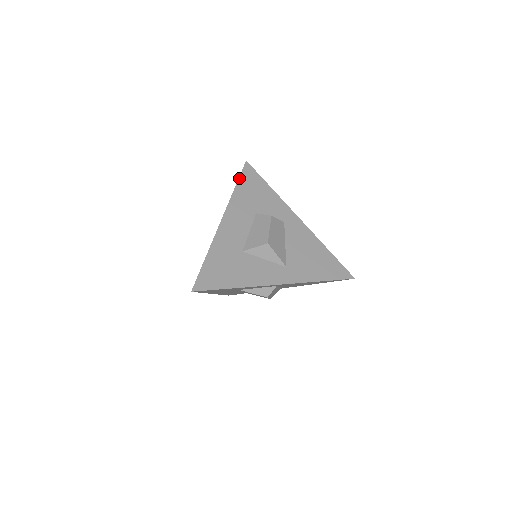
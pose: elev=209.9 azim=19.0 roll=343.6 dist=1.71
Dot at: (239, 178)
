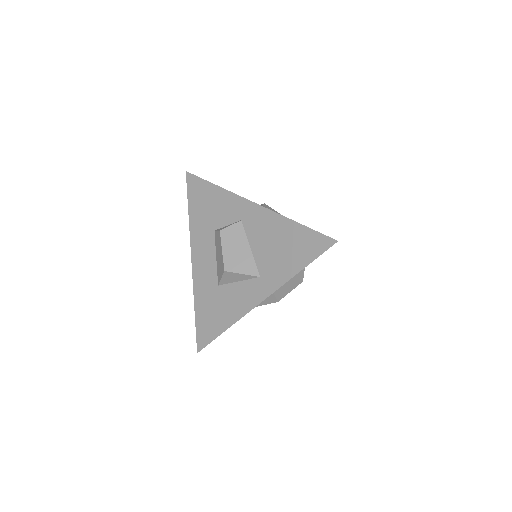
Dot at: (188, 200)
